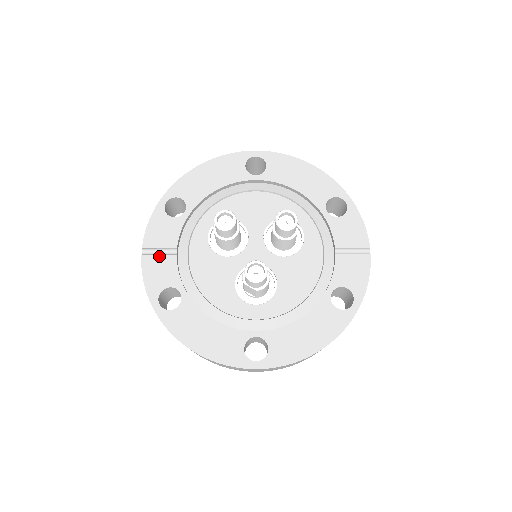
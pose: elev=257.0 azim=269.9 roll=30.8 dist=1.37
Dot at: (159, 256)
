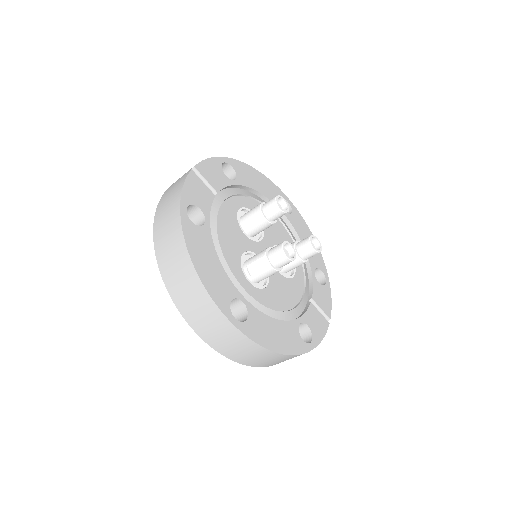
Dot at: (203, 183)
